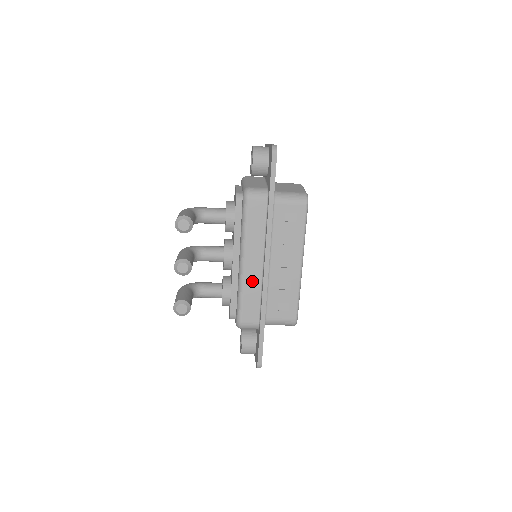
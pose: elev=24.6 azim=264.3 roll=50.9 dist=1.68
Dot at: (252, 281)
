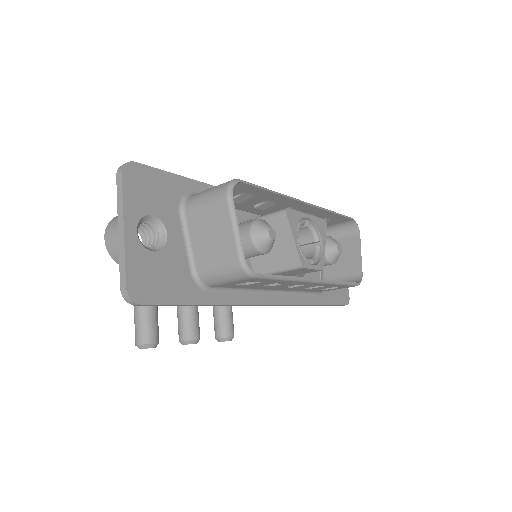
Dot at: occluded
